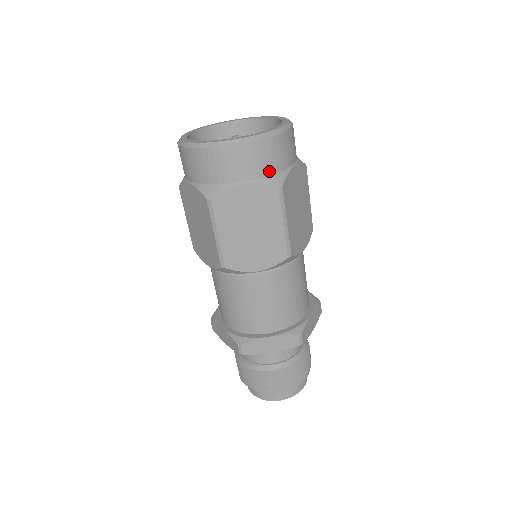
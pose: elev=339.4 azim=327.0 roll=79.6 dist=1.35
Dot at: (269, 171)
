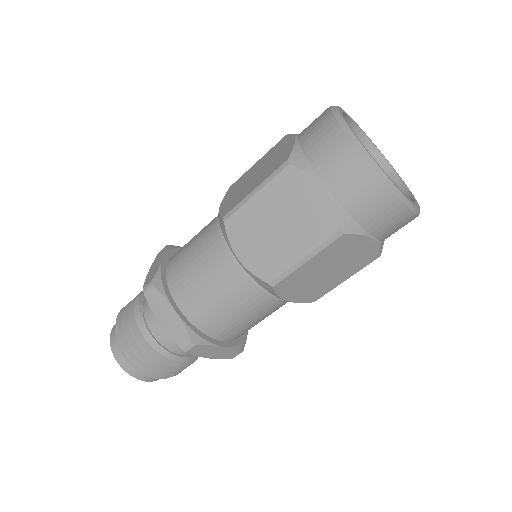
Dot at: (353, 211)
